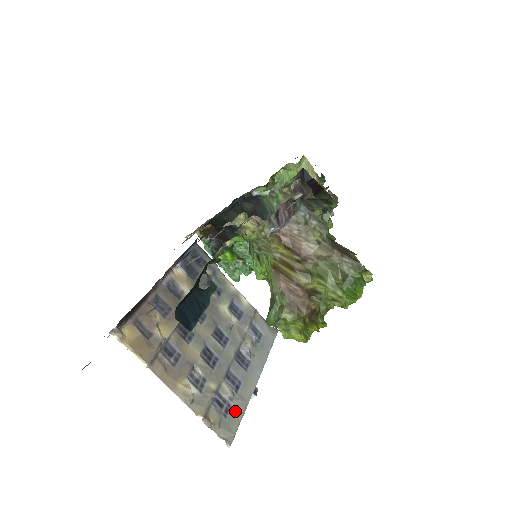
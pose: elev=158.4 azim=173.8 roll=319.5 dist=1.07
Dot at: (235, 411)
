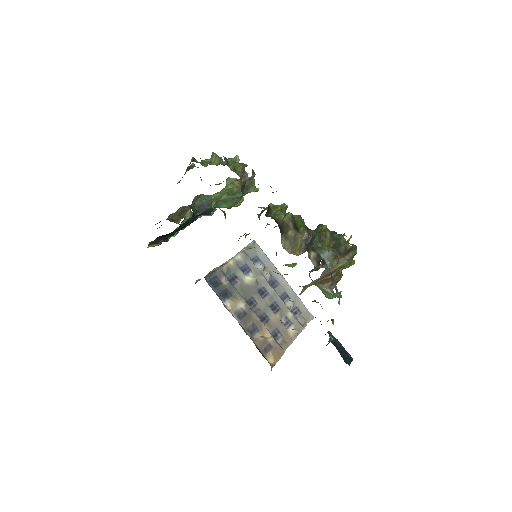
Dot at: (299, 305)
